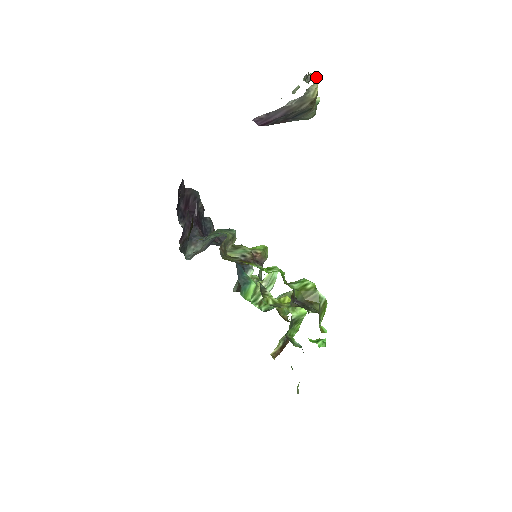
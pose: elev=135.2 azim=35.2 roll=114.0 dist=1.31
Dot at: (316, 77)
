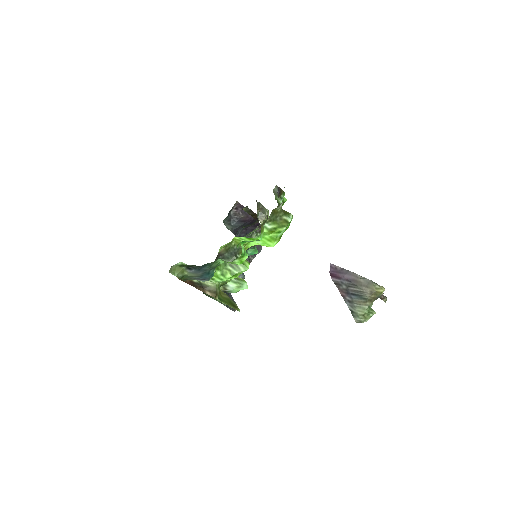
Dot at: (385, 302)
